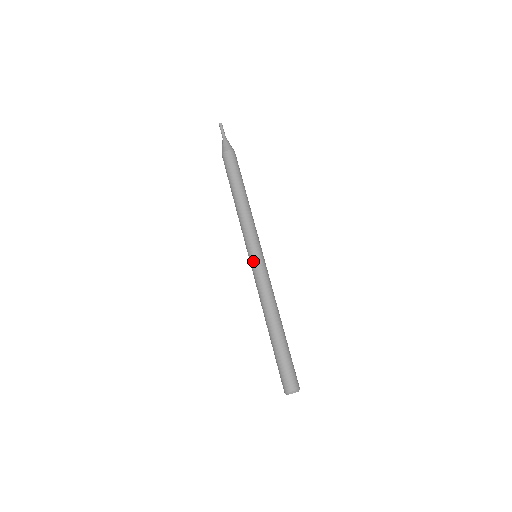
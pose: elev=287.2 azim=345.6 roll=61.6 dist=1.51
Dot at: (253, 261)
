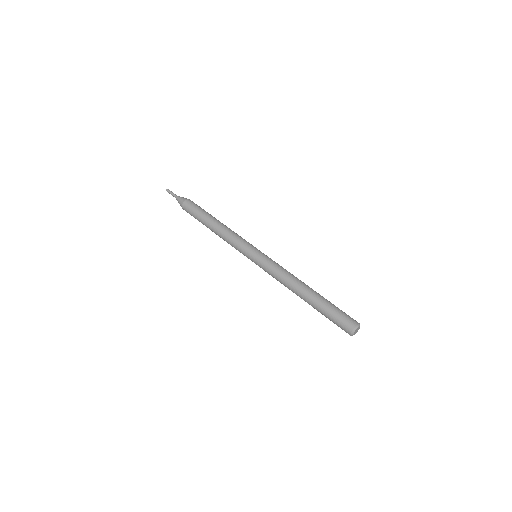
Dot at: (262, 253)
